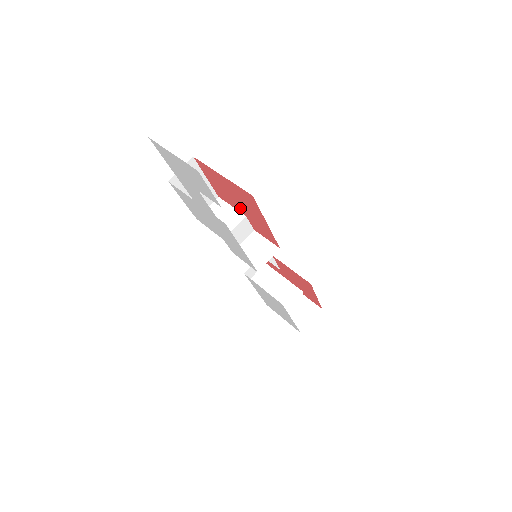
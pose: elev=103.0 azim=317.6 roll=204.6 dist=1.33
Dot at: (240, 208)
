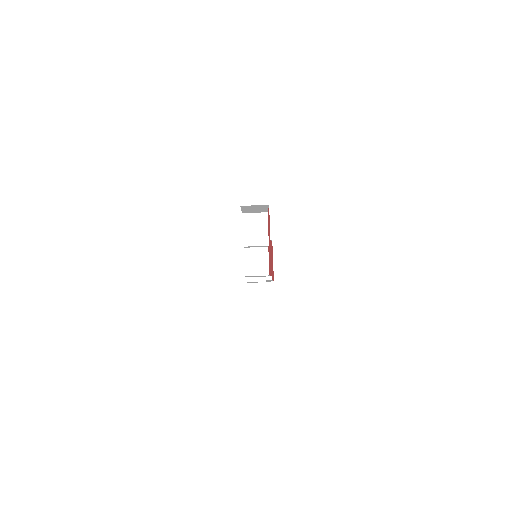
Dot at: occluded
